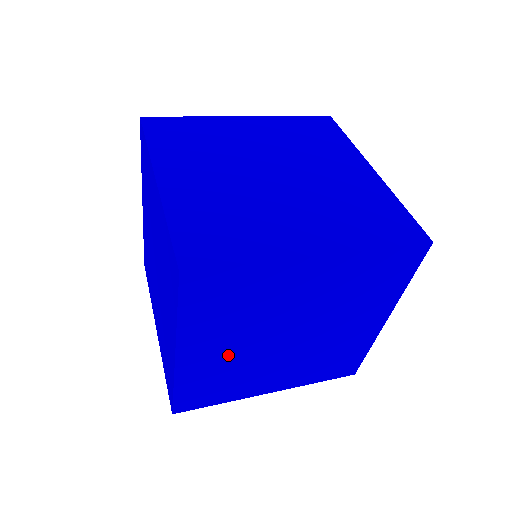
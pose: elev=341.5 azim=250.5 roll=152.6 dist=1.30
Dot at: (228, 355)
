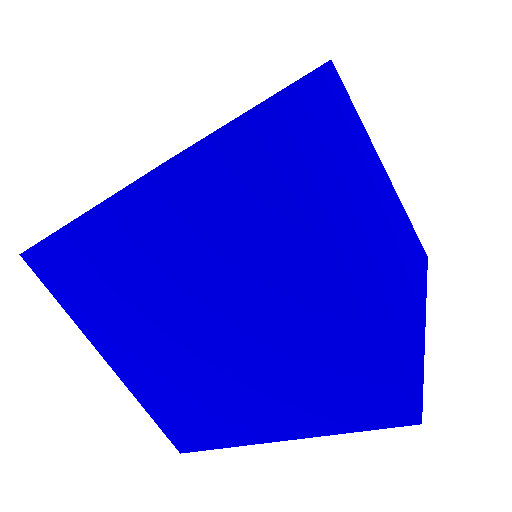
Dot at: (366, 264)
